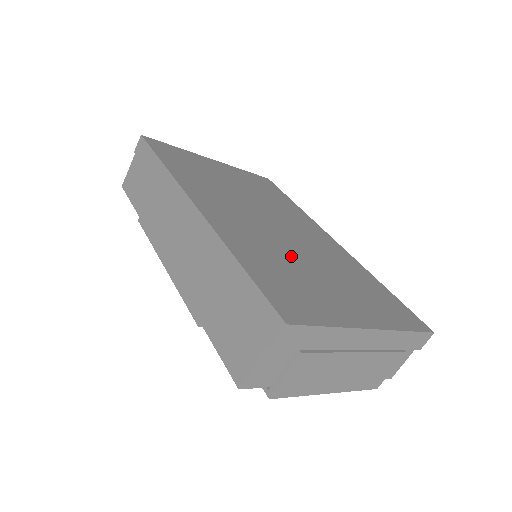
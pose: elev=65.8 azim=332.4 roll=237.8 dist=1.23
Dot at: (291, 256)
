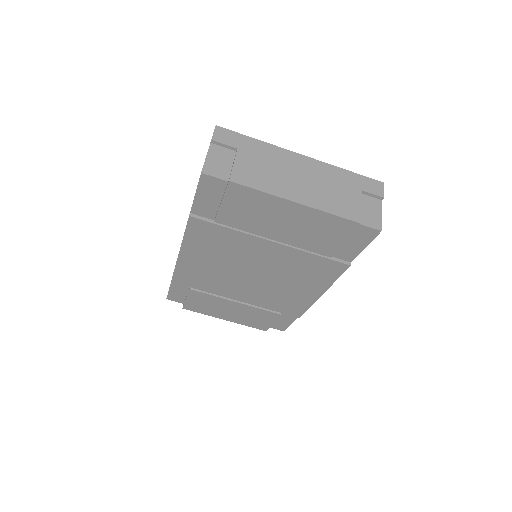
Dot at: occluded
